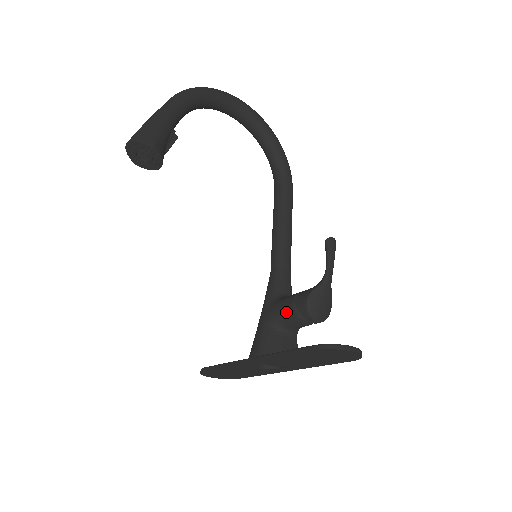
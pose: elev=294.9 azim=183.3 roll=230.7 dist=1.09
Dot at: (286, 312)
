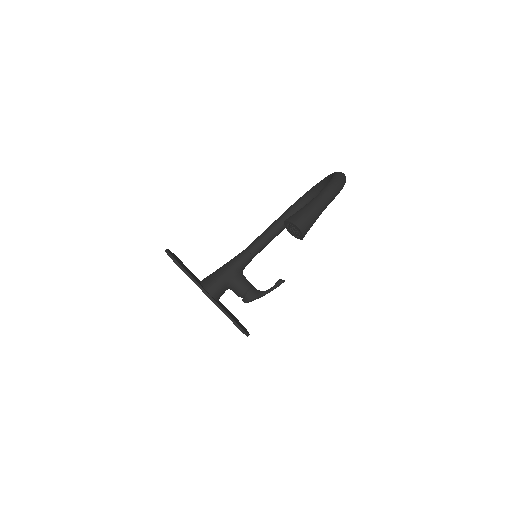
Dot at: (240, 290)
